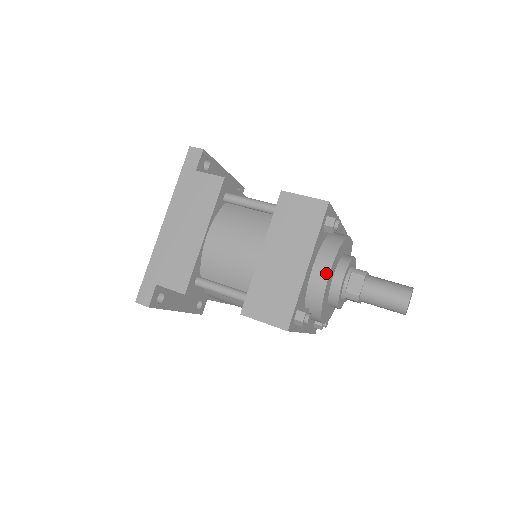
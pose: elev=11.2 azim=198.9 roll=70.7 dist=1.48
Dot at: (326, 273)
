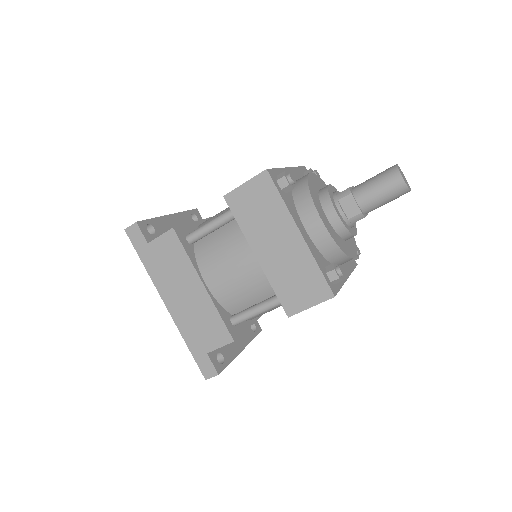
Dot at: (319, 224)
